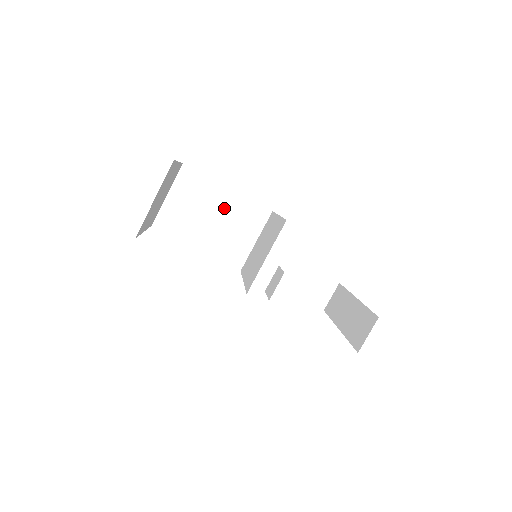
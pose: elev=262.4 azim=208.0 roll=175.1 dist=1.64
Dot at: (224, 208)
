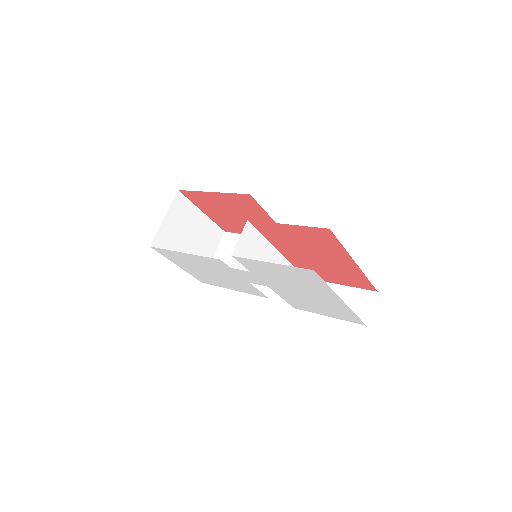
Dot at: occluded
